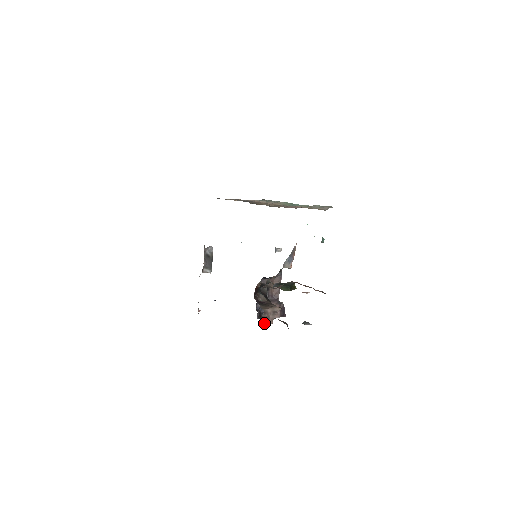
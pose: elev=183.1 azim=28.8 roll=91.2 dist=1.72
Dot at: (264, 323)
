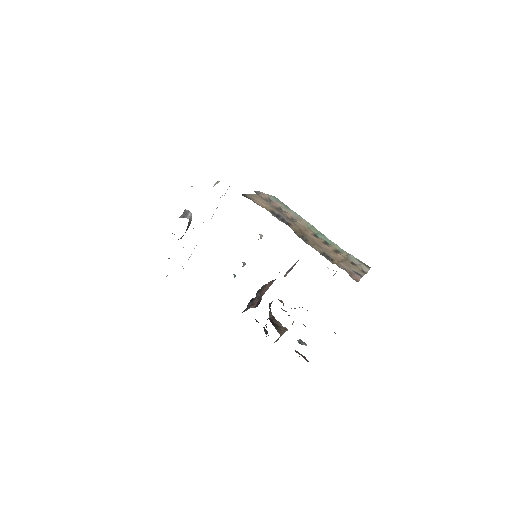
Dot at: occluded
